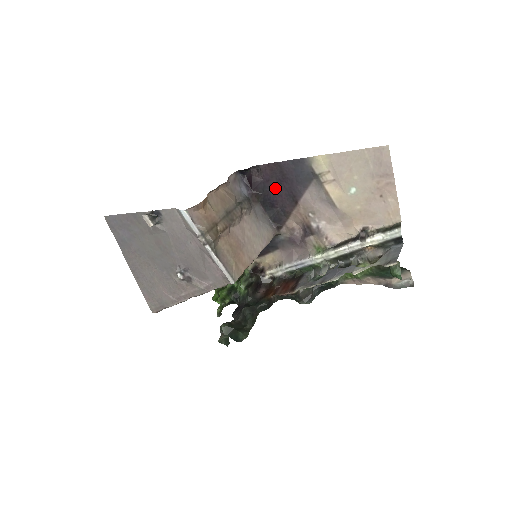
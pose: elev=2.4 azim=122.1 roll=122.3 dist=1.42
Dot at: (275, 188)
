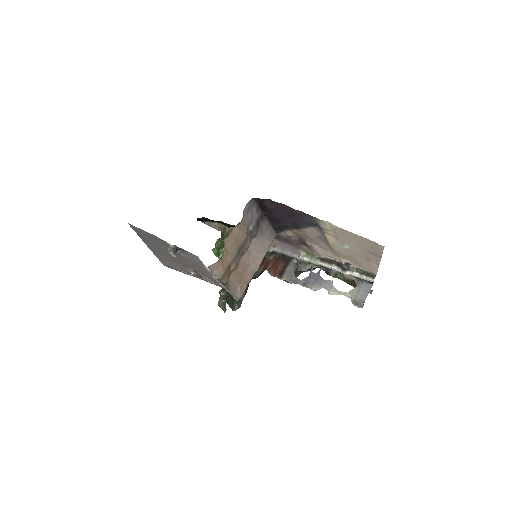
Dot at: (282, 216)
